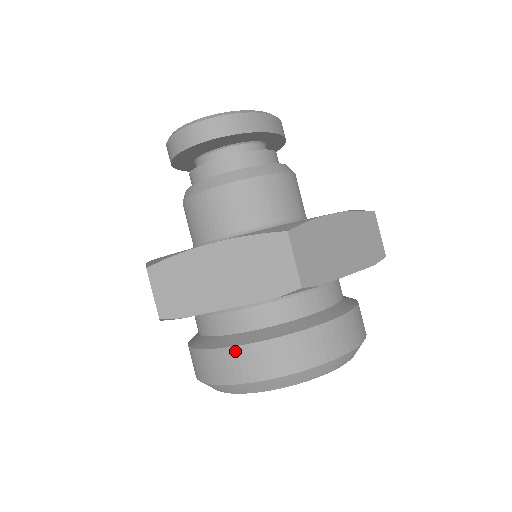
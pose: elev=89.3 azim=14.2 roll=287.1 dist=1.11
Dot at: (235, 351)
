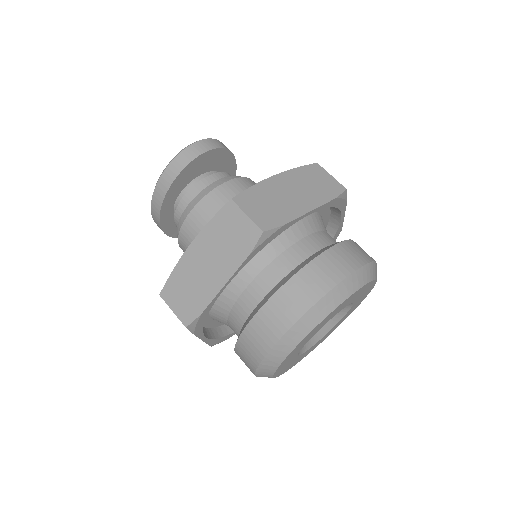
Dot at: (324, 256)
